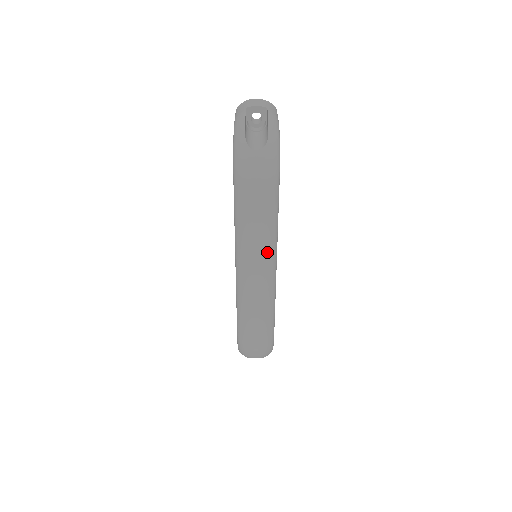
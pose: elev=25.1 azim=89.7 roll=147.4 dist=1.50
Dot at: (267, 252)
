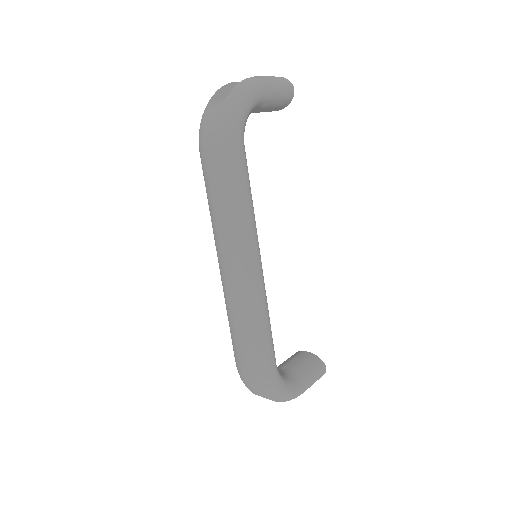
Dot at: (234, 238)
